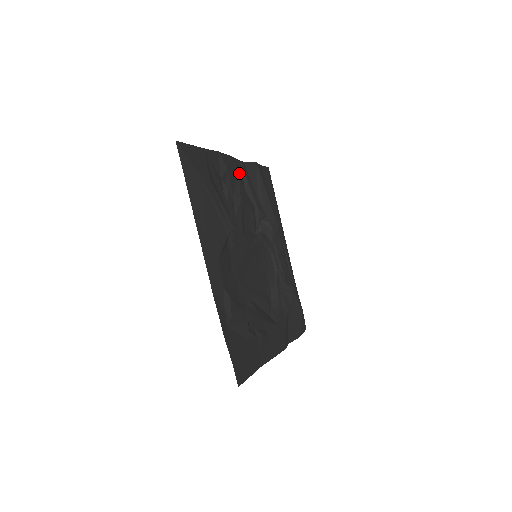
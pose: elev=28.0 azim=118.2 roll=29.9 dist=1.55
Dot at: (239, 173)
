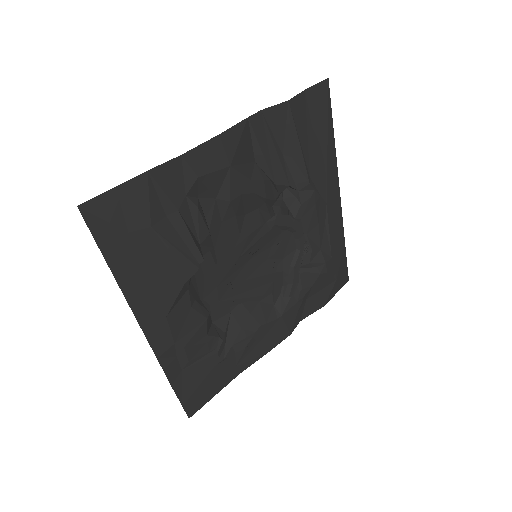
Dot at: (232, 158)
